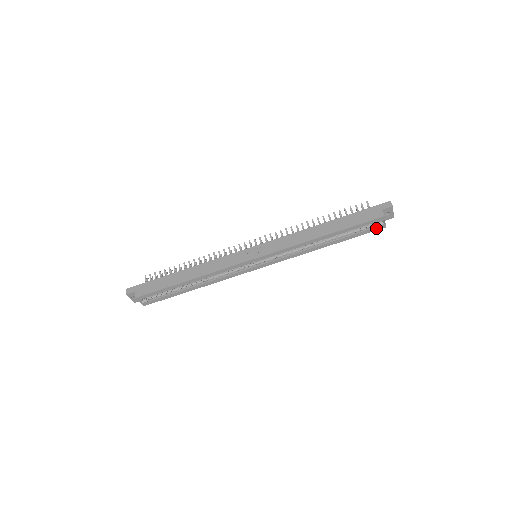
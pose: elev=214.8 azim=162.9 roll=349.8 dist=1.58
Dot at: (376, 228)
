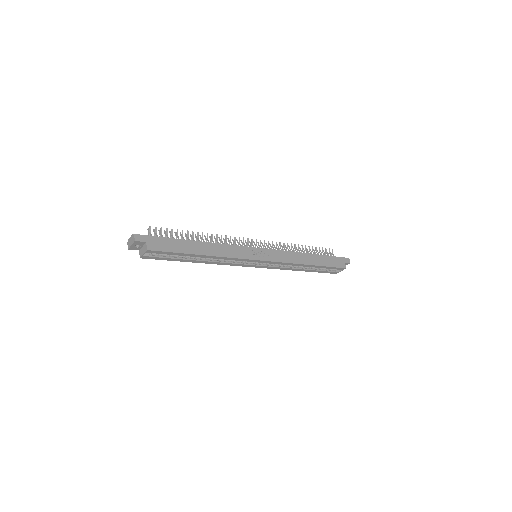
Dot at: (333, 272)
